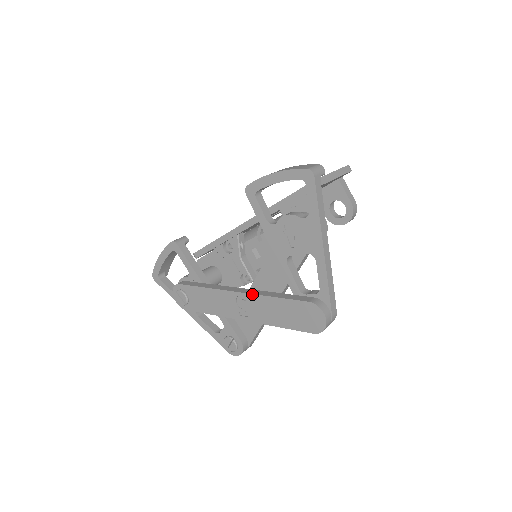
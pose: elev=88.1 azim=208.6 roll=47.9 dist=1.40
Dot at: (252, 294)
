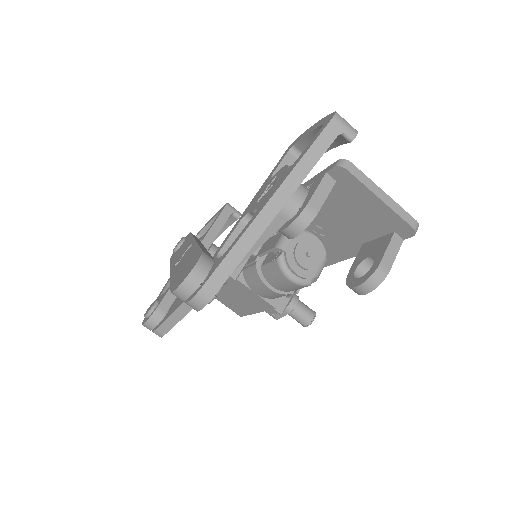
Dot at: (196, 241)
